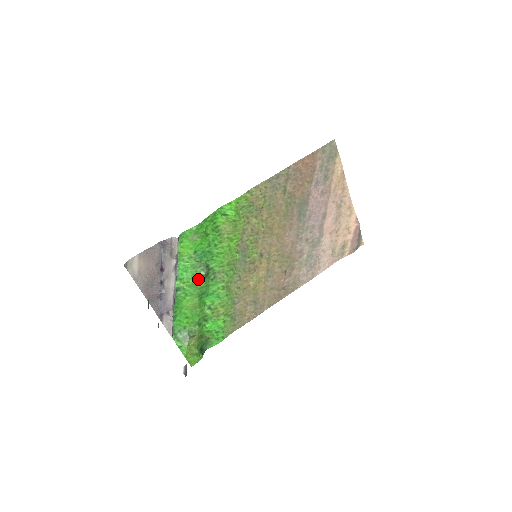
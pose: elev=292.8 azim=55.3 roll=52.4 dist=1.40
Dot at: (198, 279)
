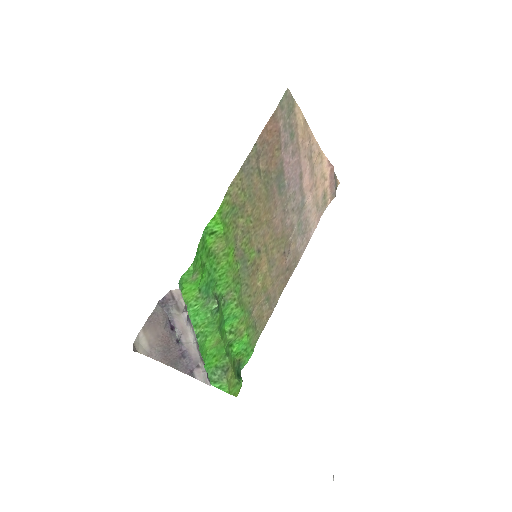
Dot at: (212, 315)
